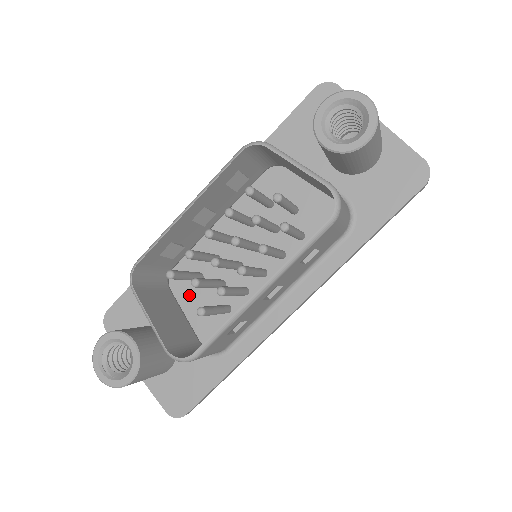
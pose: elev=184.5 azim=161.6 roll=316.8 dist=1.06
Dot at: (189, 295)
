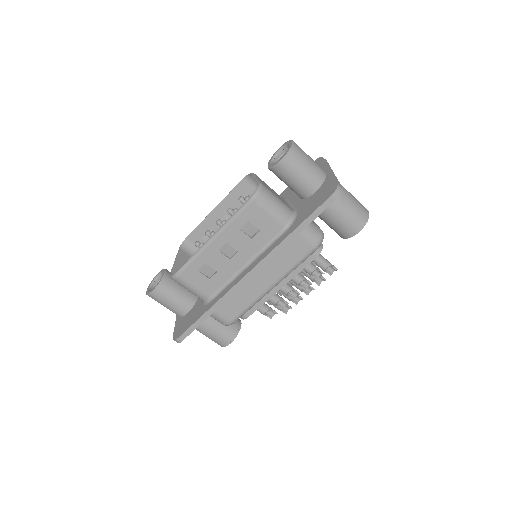
Dot at: occluded
